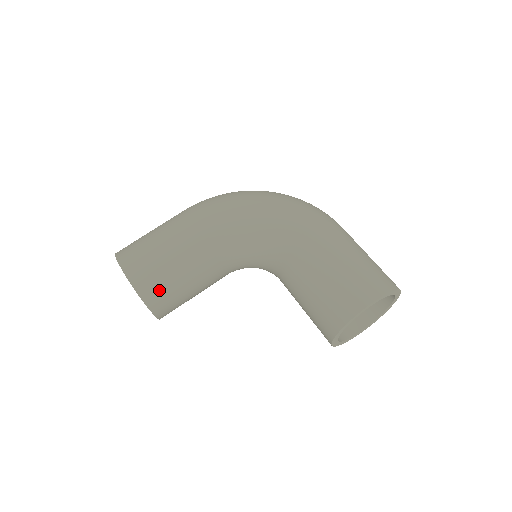
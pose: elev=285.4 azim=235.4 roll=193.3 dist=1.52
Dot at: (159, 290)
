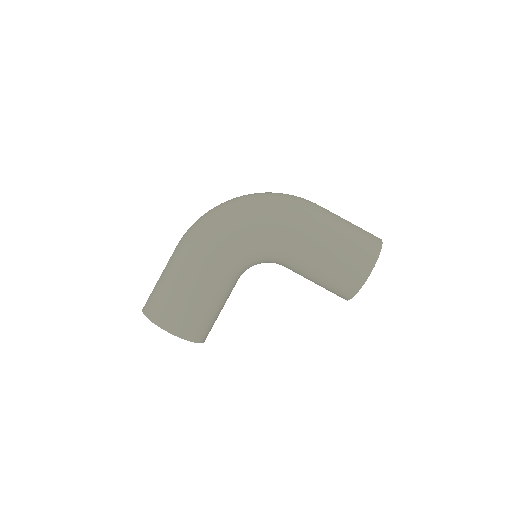
Dot at: (202, 328)
